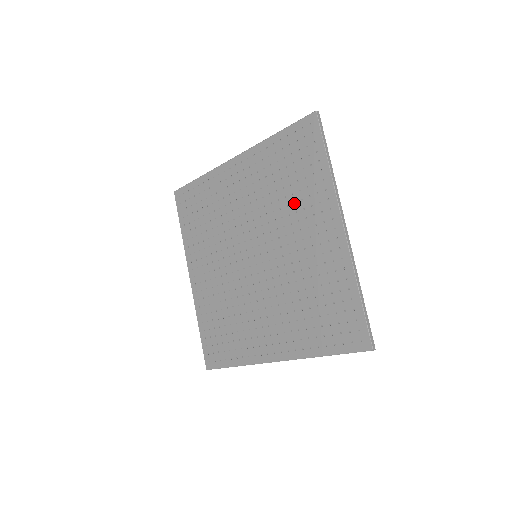
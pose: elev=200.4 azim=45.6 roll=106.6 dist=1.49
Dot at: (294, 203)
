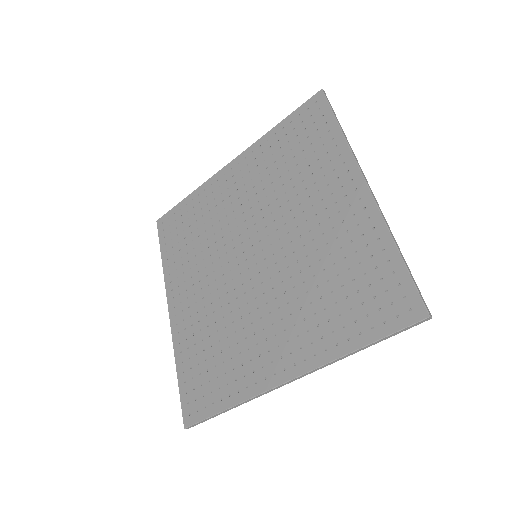
Dot at: (302, 182)
